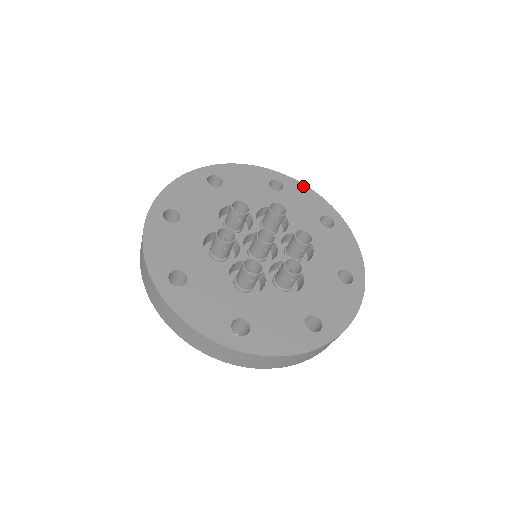
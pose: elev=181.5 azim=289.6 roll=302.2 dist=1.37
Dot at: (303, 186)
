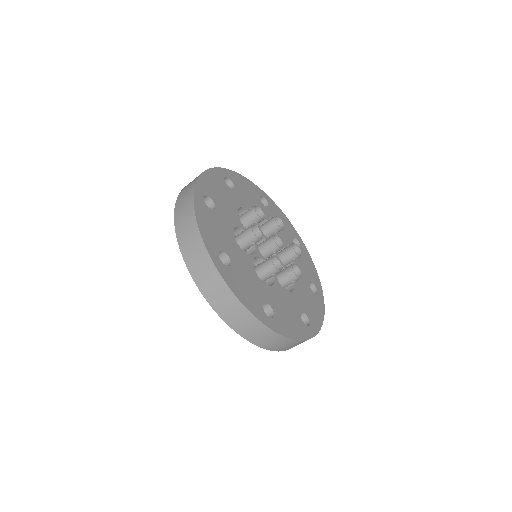
Dot at: (279, 209)
